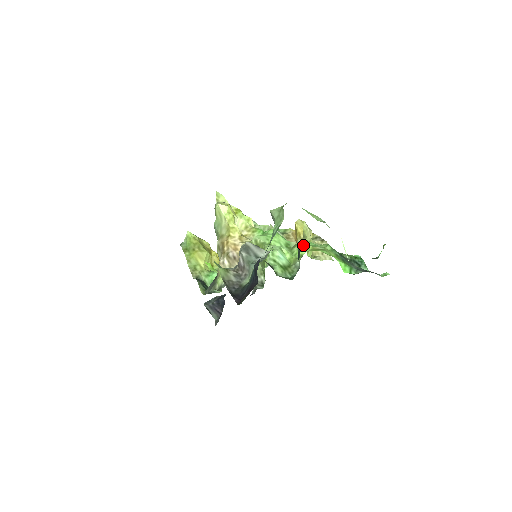
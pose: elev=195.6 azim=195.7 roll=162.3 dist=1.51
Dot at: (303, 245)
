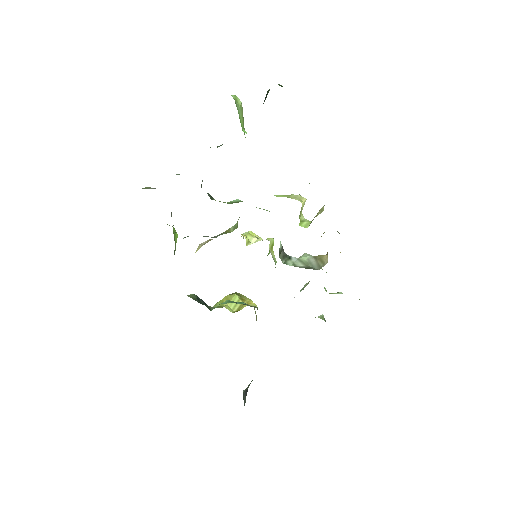
Dot at: occluded
